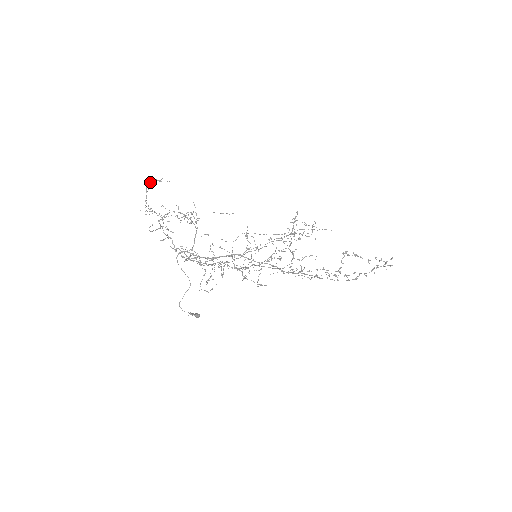
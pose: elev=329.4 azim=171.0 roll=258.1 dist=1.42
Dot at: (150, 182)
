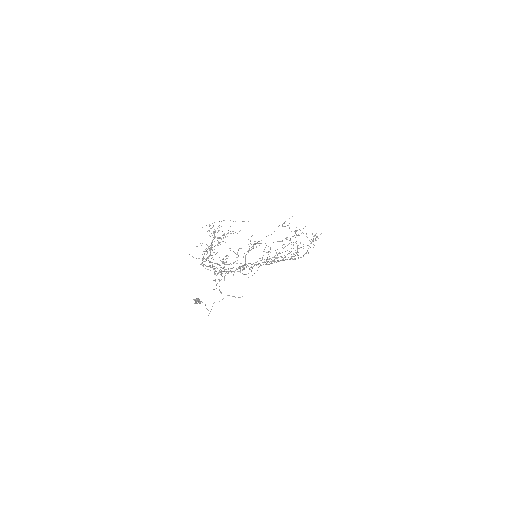
Dot at: (224, 234)
